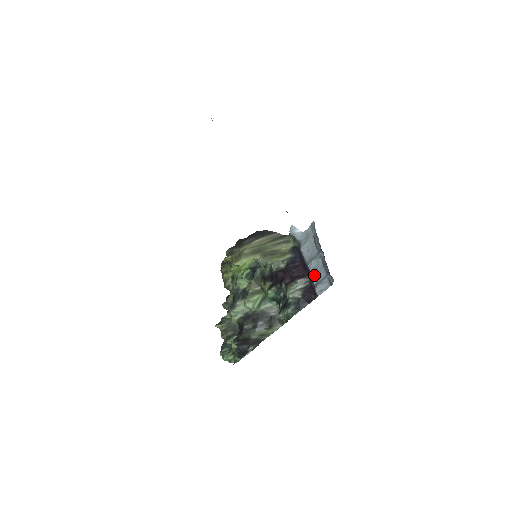
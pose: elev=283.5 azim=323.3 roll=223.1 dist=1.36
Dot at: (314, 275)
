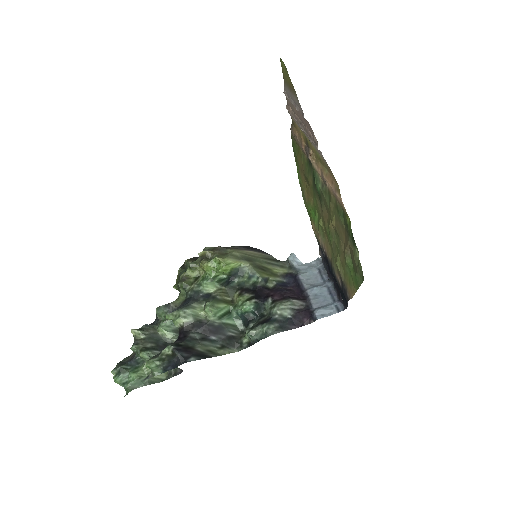
Dot at: (315, 300)
